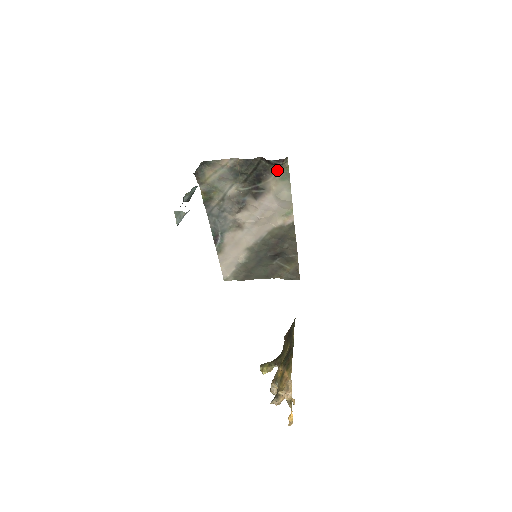
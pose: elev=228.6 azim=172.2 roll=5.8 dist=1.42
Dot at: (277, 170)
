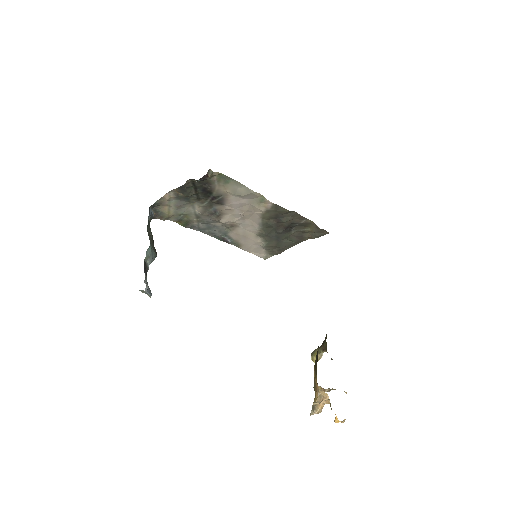
Dot at: (214, 179)
